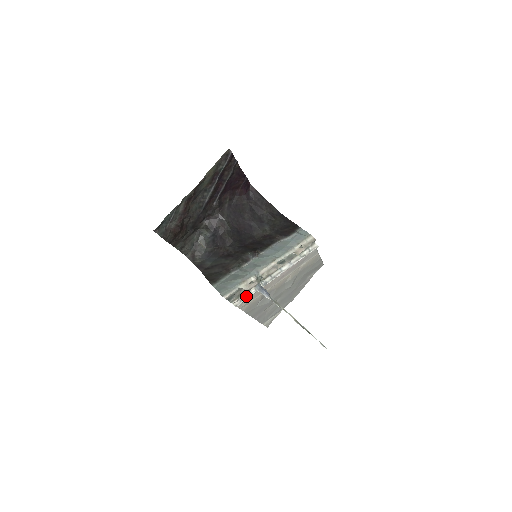
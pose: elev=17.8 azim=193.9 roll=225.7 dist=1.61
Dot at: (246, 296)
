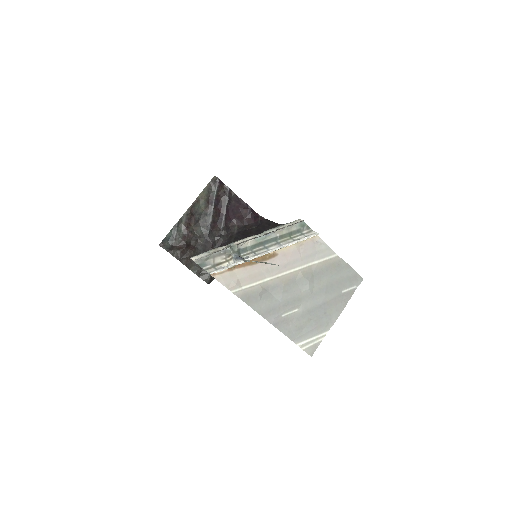
Dot at: (224, 267)
